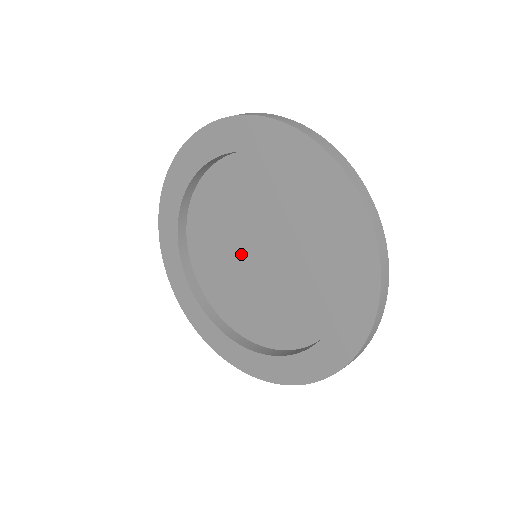
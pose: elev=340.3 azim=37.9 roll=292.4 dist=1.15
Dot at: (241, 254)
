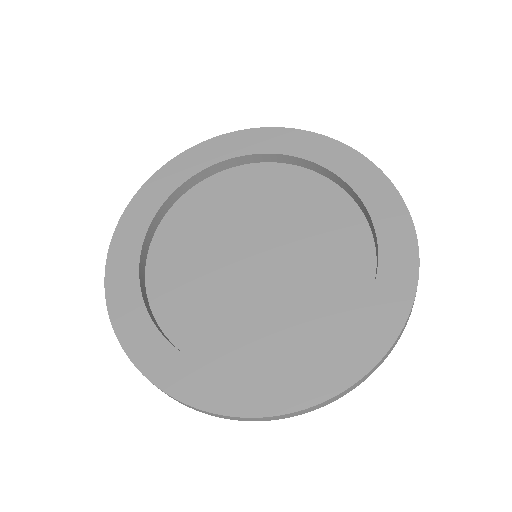
Dot at: (247, 280)
